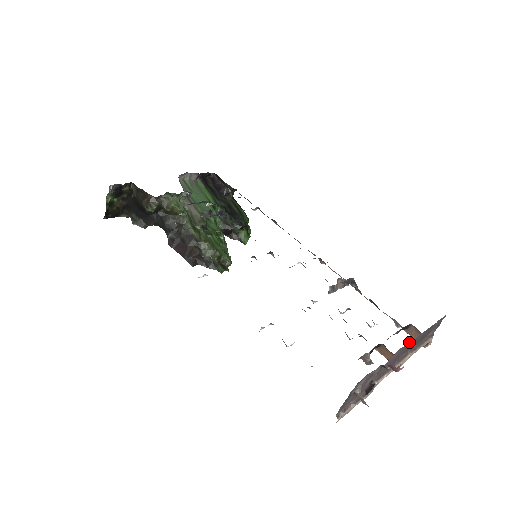
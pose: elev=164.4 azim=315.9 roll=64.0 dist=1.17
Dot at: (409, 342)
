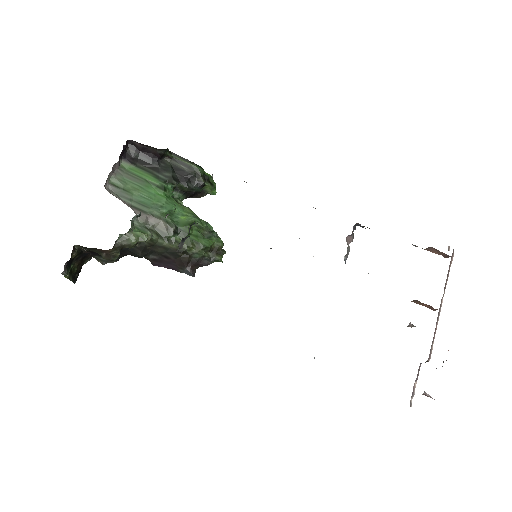
Dot at: occluded
